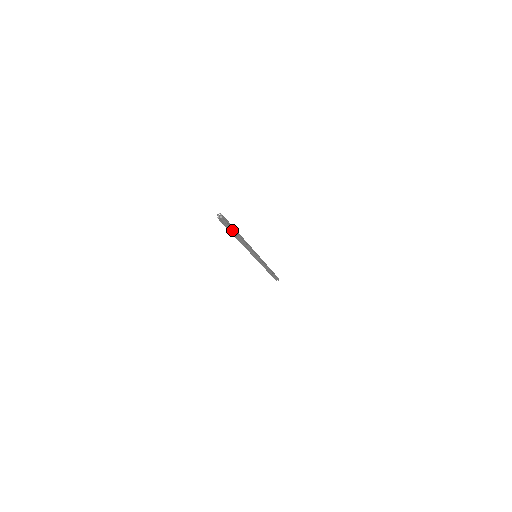
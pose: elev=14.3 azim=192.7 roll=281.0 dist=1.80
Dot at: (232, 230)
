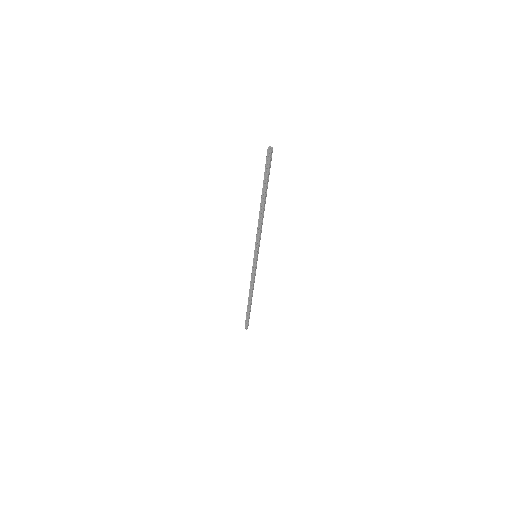
Dot at: (266, 181)
